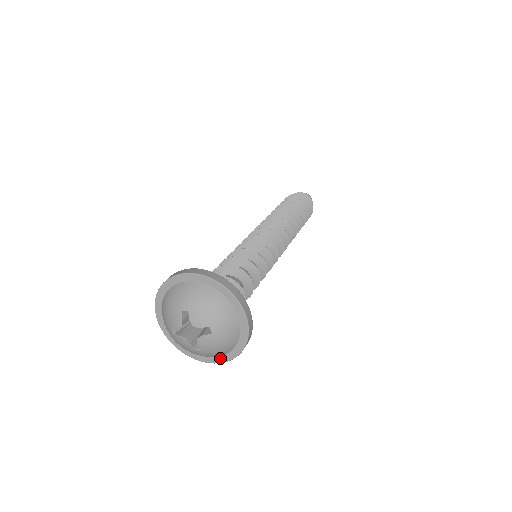
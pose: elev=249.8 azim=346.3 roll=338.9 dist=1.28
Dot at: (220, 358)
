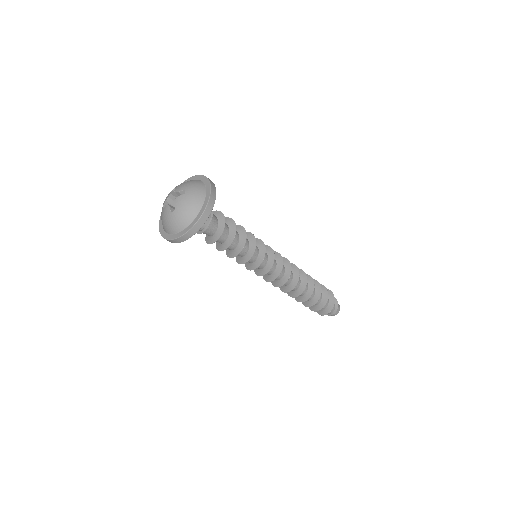
Dot at: (188, 228)
